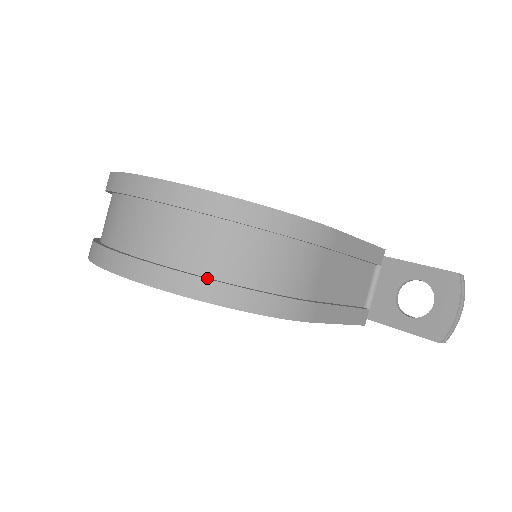
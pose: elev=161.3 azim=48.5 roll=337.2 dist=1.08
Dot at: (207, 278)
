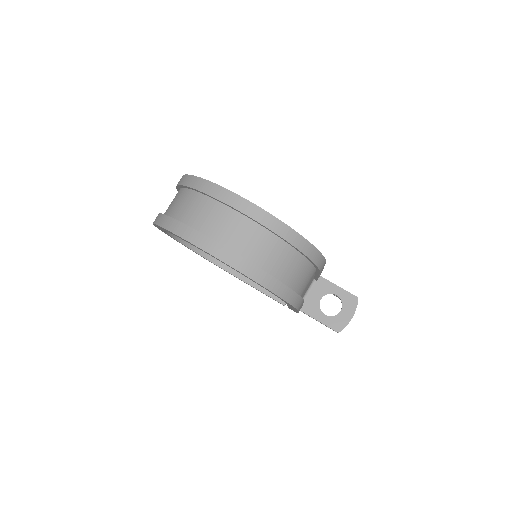
Dot at: (273, 277)
